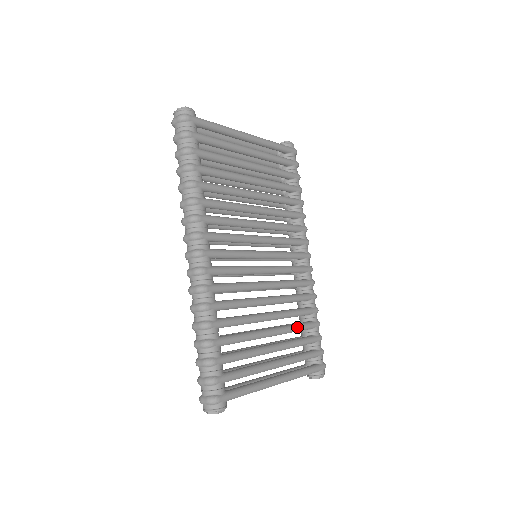
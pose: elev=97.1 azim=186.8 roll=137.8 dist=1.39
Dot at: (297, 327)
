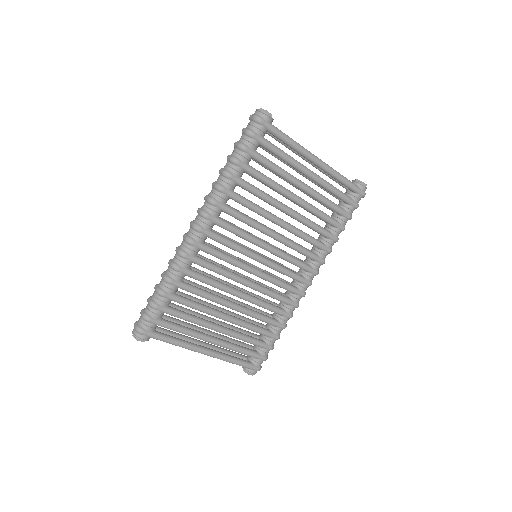
Dot at: (252, 328)
